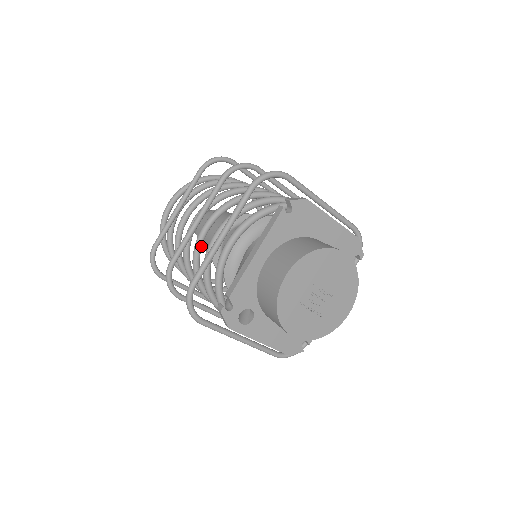
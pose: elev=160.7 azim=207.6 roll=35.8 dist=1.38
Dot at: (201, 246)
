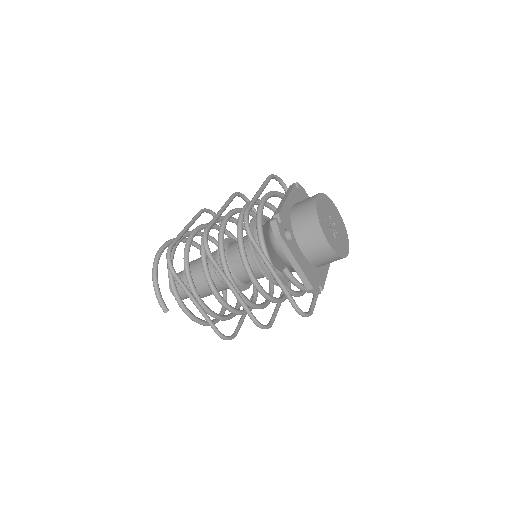
Dot at: (225, 226)
